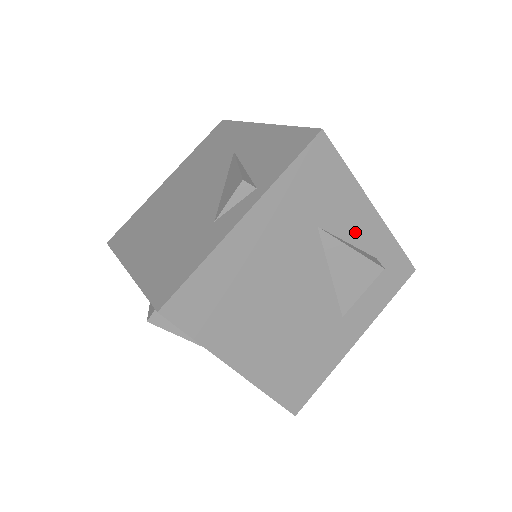
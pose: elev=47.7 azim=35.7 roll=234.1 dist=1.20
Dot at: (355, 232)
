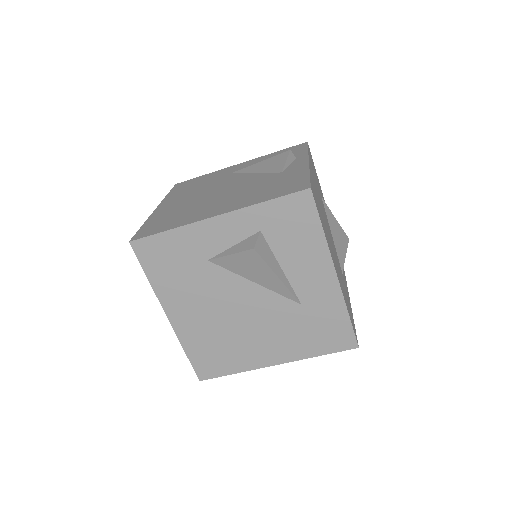
Dot at: occluded
